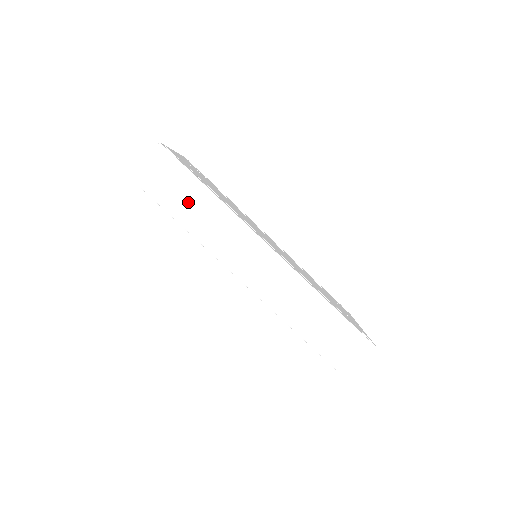
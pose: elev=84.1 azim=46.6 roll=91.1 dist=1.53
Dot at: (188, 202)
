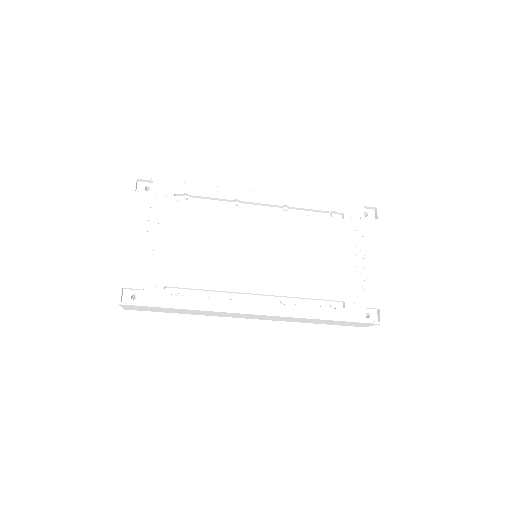
Dot at: (174, 311)
